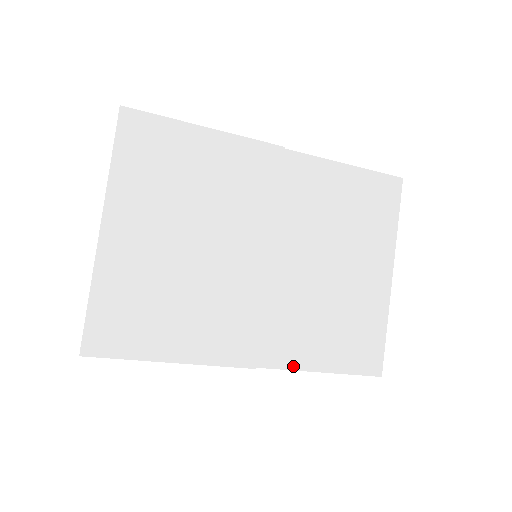
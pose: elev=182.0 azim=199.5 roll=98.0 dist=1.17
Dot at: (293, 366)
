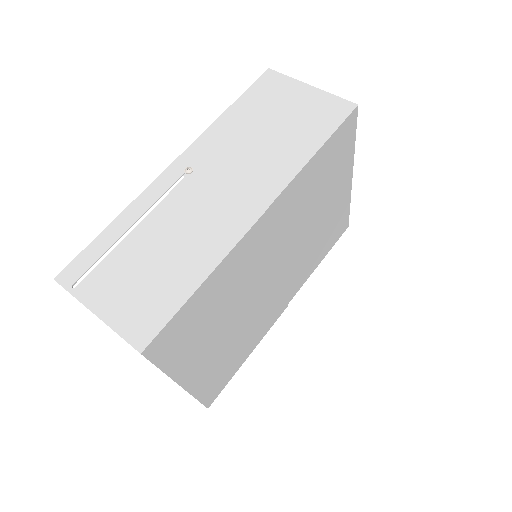
Dot at: (305, 281)
